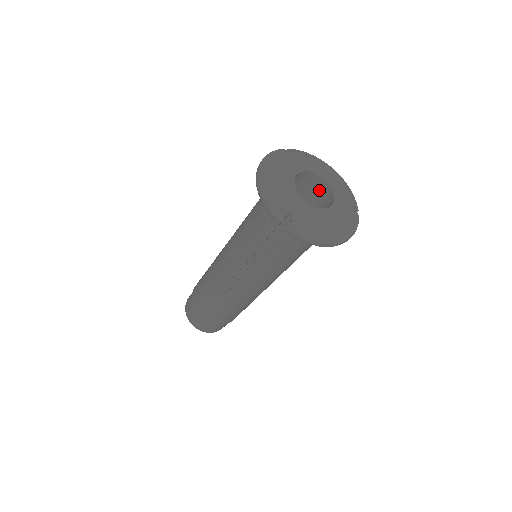
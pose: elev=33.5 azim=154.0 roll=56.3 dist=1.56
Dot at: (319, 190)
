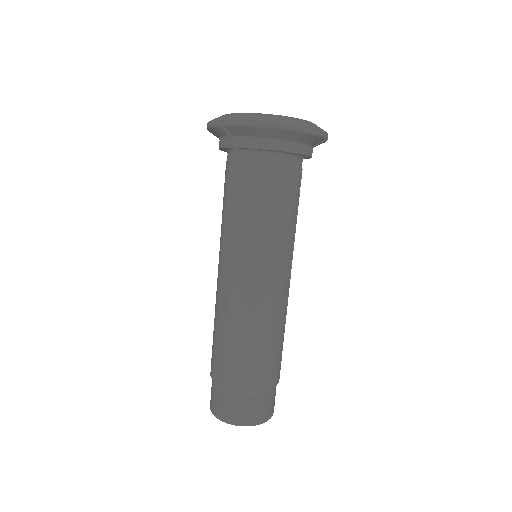
Dot at: occluded
